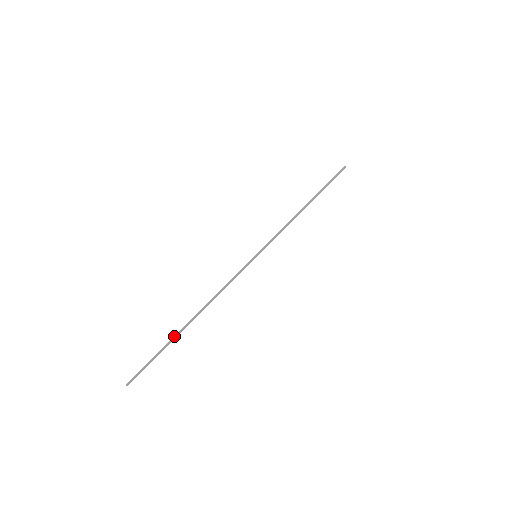
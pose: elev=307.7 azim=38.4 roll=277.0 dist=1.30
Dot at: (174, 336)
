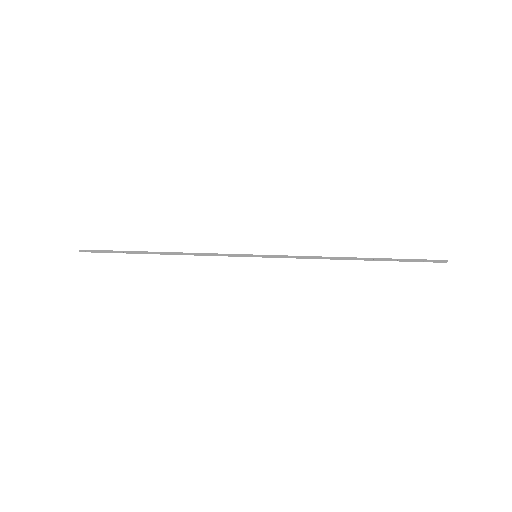
Dot at: (136, 251)
